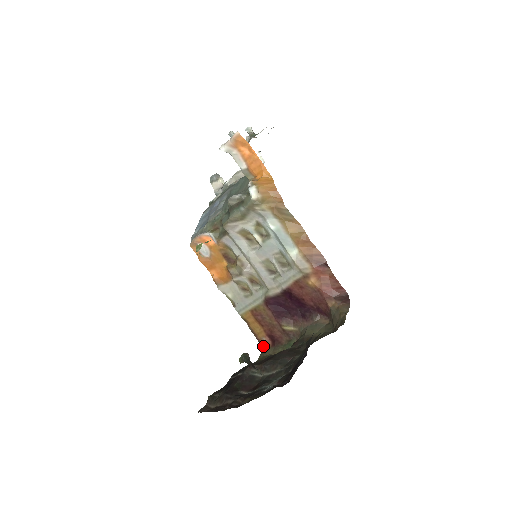
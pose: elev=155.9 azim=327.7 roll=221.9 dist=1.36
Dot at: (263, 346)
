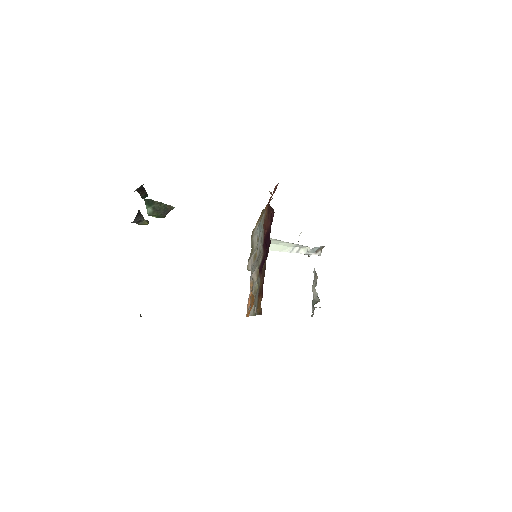
Dot at: occluded
